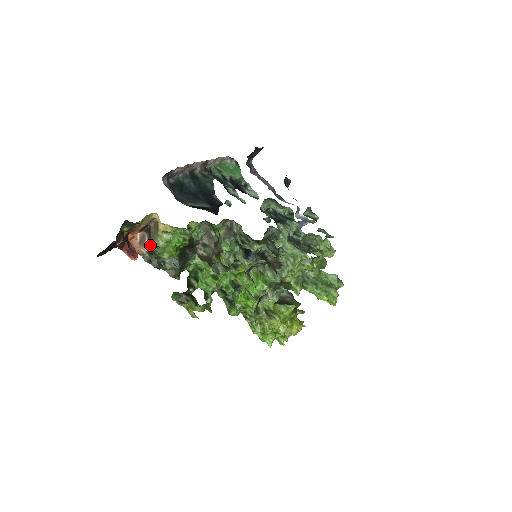
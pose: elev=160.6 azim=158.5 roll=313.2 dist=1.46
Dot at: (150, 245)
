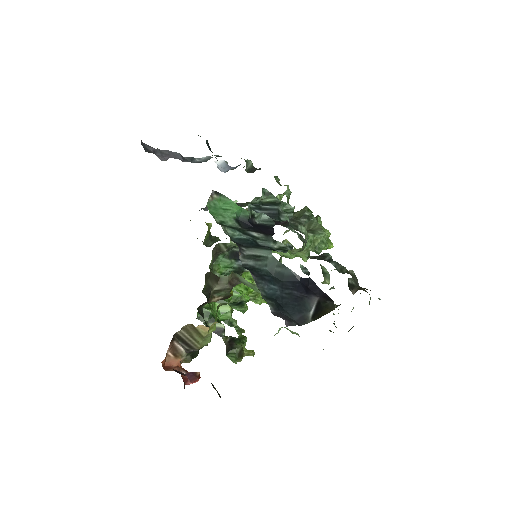
Dot at: (192, 349)
